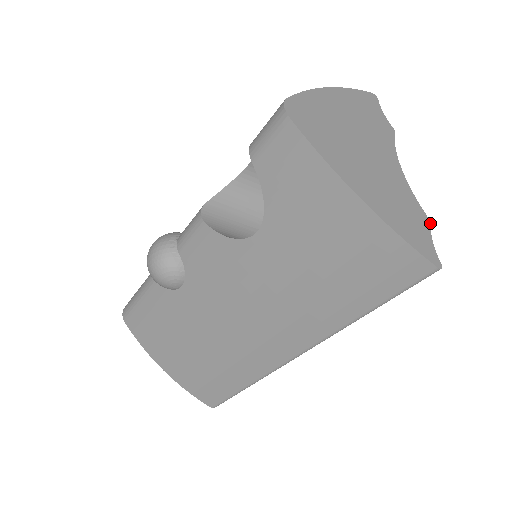
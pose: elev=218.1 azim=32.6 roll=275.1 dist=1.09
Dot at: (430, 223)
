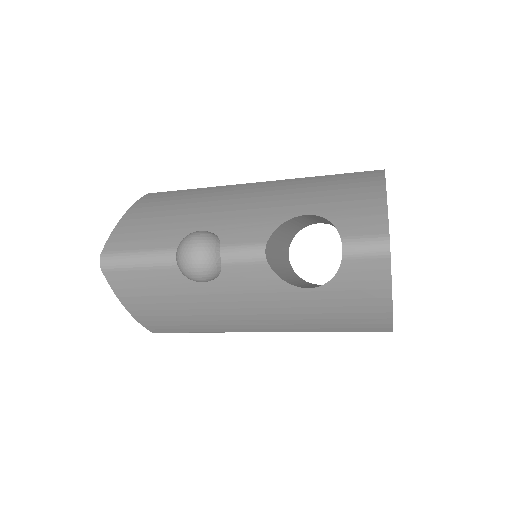
Dot at: occluded
